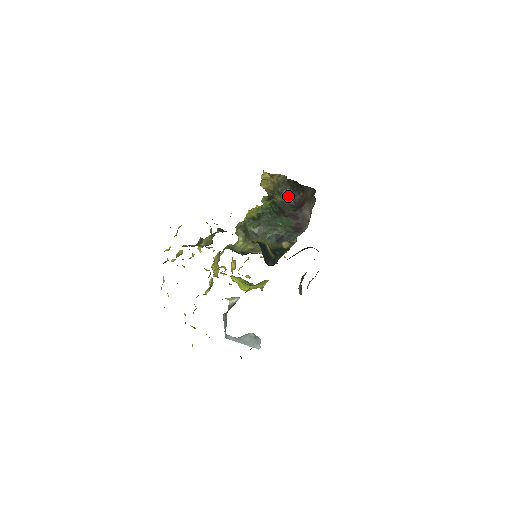
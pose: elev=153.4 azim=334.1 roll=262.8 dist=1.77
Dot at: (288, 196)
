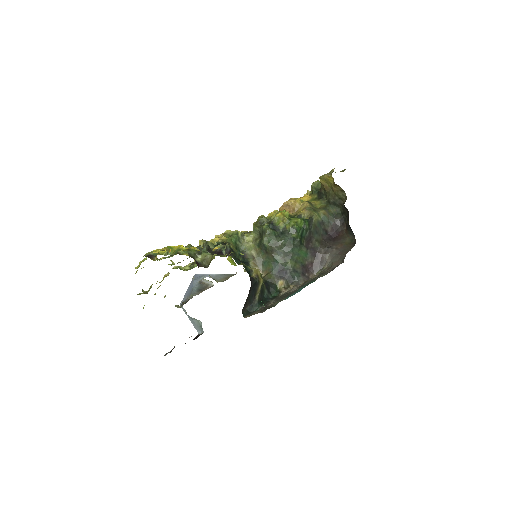
Dot at: (332, 217)
